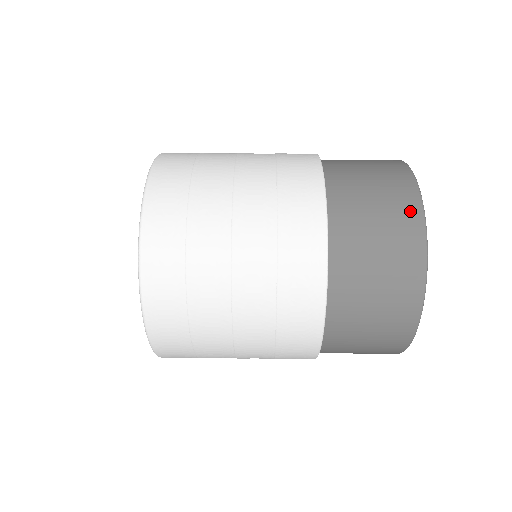
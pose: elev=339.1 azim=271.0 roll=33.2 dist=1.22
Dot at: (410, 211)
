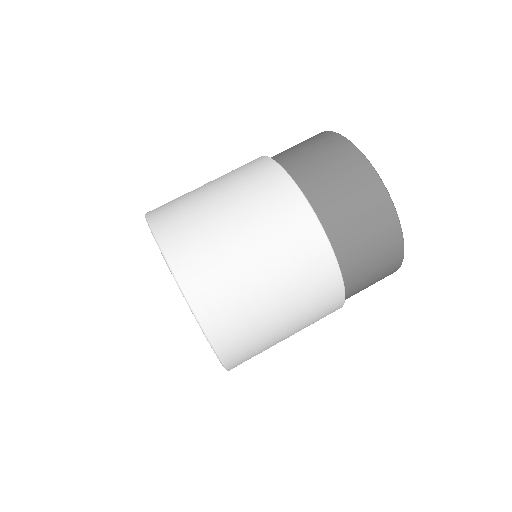
Dot at: (391, 230)
